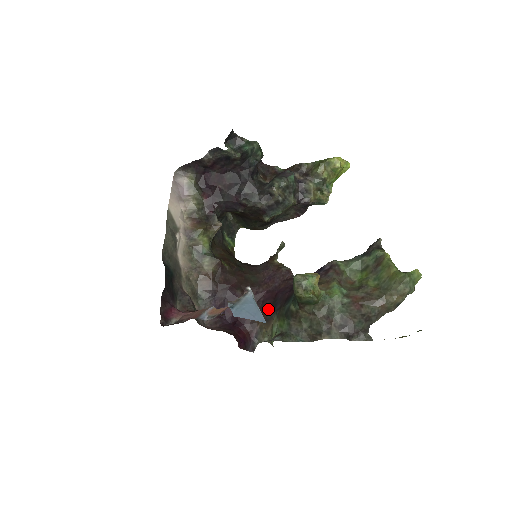
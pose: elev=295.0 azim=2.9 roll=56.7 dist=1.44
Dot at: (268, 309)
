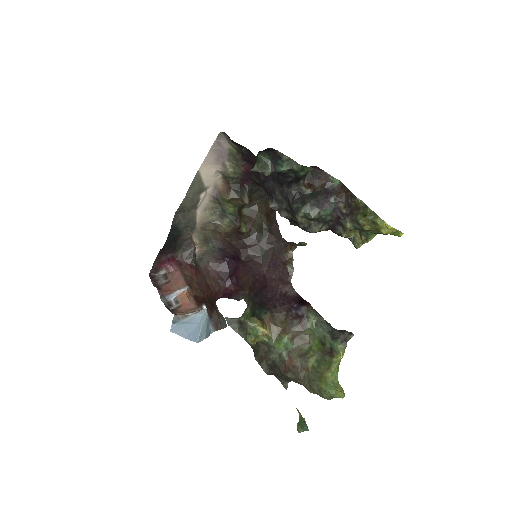
Dot at: (253, 291)
